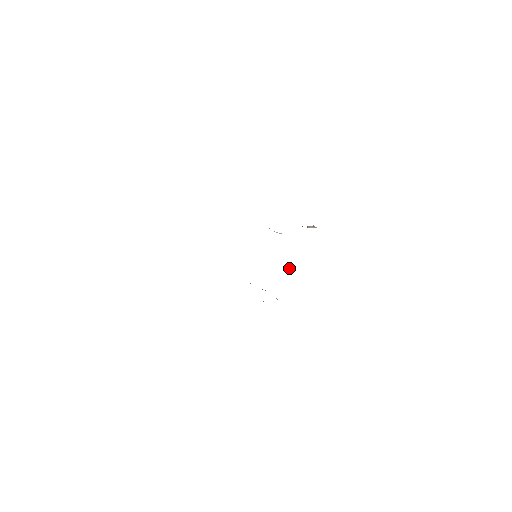
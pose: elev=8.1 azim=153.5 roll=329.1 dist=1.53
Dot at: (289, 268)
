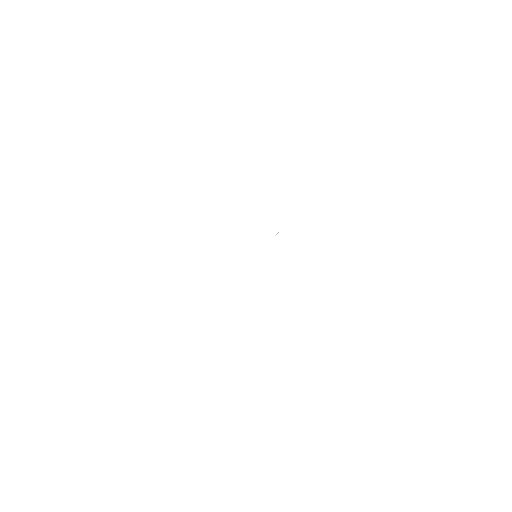
Dot at: occluded
